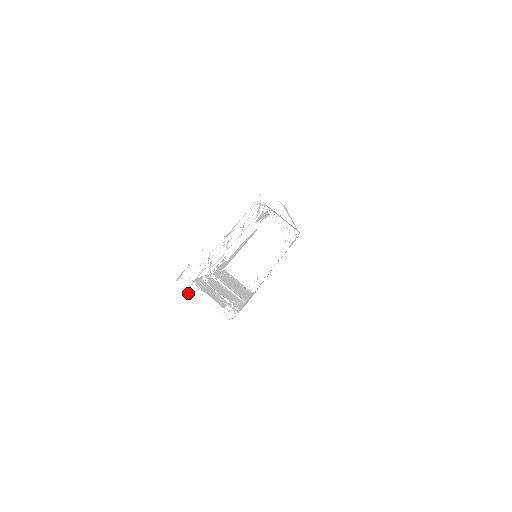
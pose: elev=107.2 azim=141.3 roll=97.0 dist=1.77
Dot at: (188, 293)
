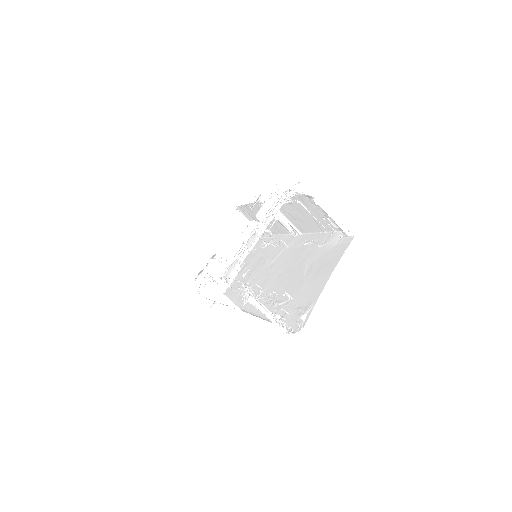
Dot at: (242, 299)
